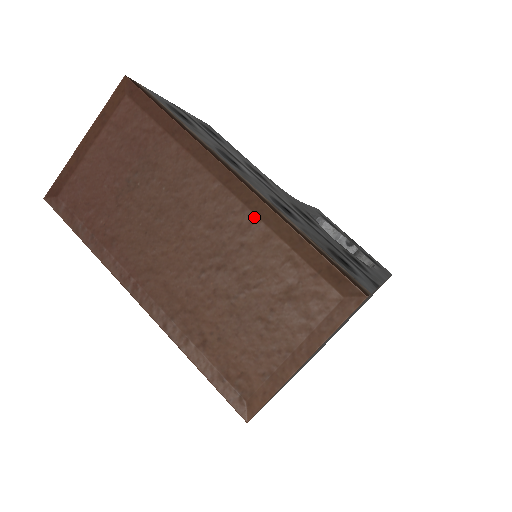
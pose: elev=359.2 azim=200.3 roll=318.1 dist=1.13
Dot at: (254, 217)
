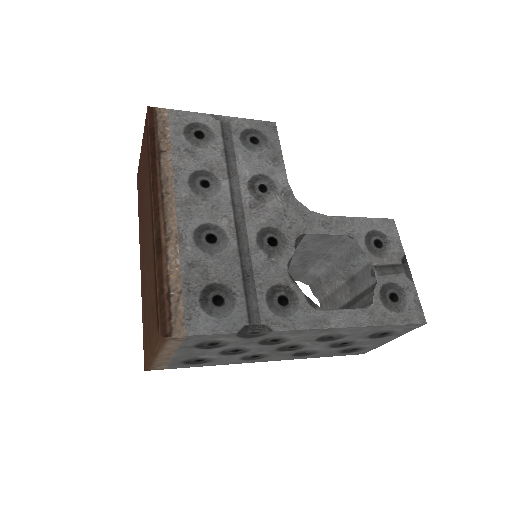
Dot at: (153, 243)
